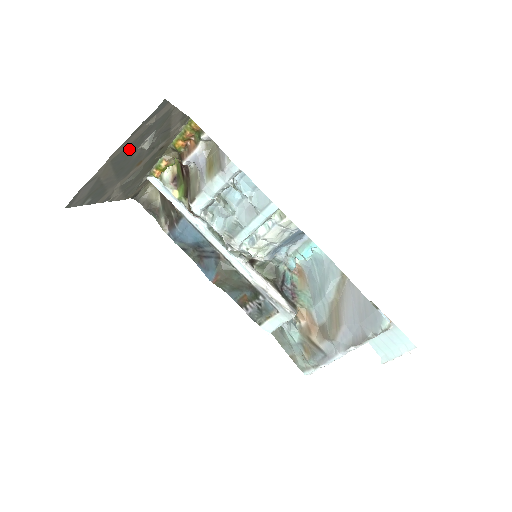
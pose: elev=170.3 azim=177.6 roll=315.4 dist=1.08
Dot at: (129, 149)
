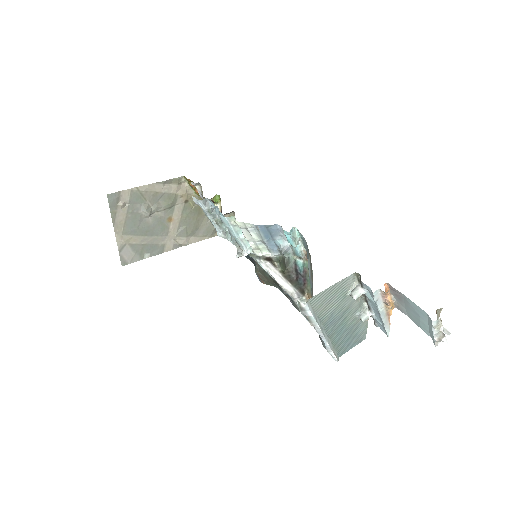
Dot at: (131, 223)
